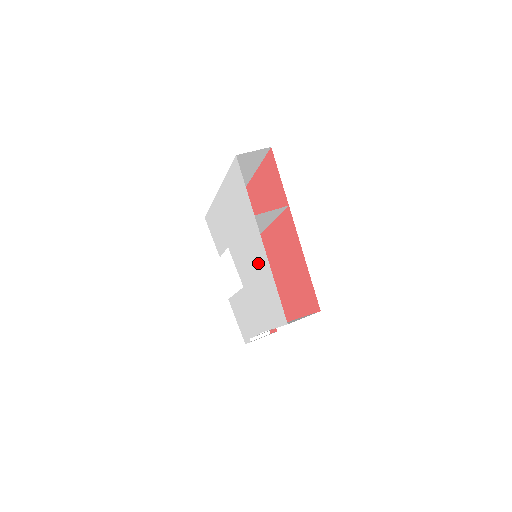
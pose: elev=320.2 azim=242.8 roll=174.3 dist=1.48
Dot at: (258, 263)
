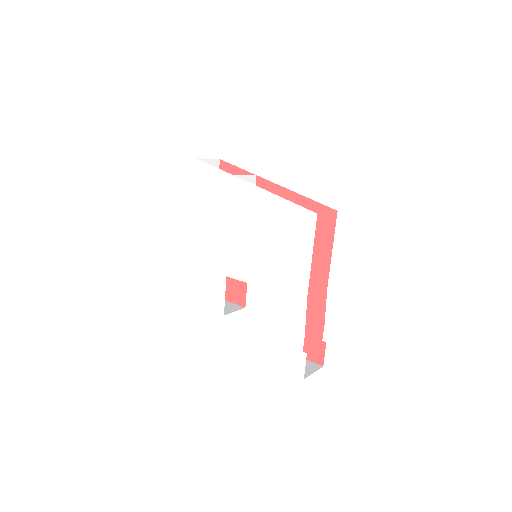
Dot at: (259, 216)
